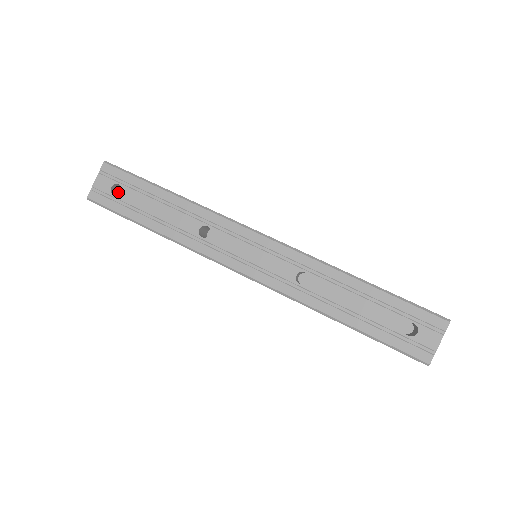
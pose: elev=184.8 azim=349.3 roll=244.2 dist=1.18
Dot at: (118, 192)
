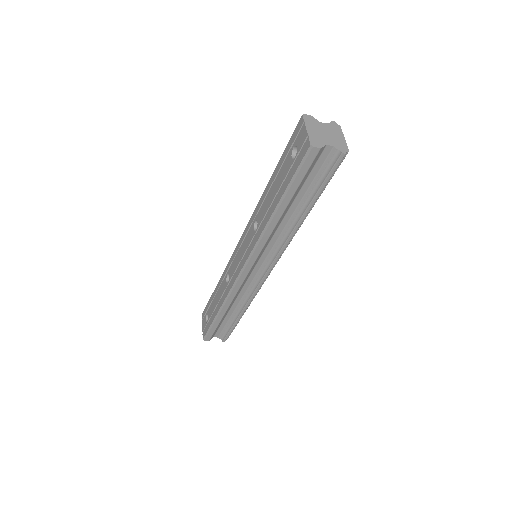
Dot at: occluded
